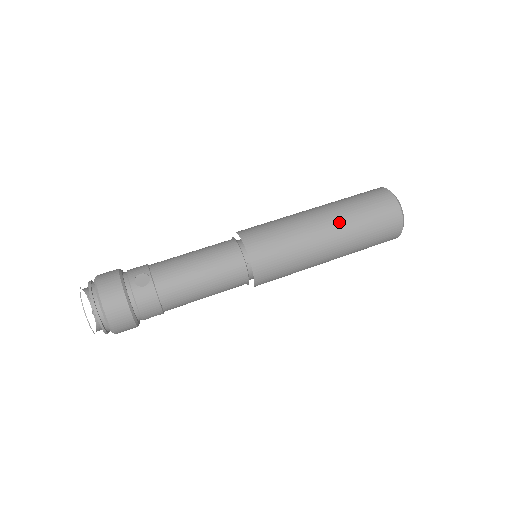
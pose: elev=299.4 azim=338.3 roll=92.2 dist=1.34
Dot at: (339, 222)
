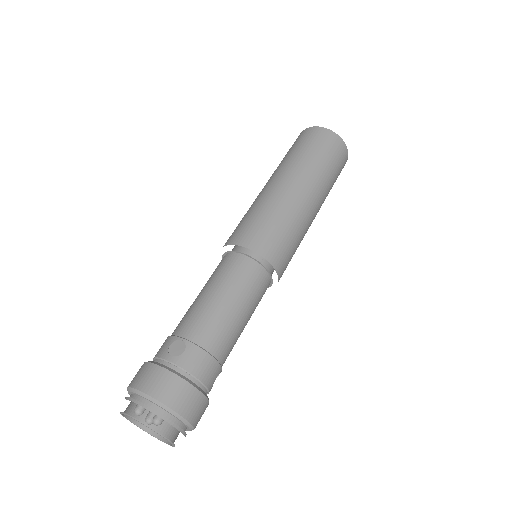
Dot at: (297, 172)
